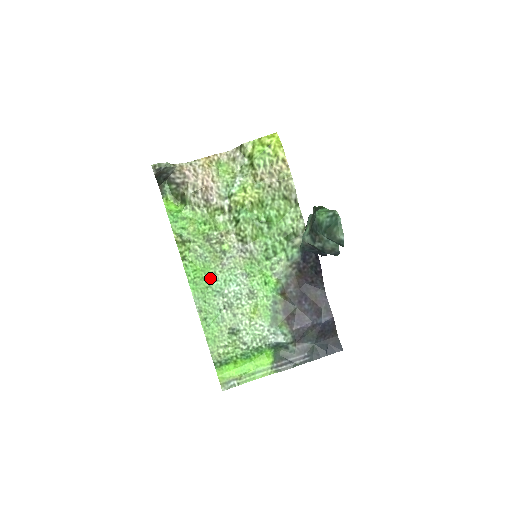
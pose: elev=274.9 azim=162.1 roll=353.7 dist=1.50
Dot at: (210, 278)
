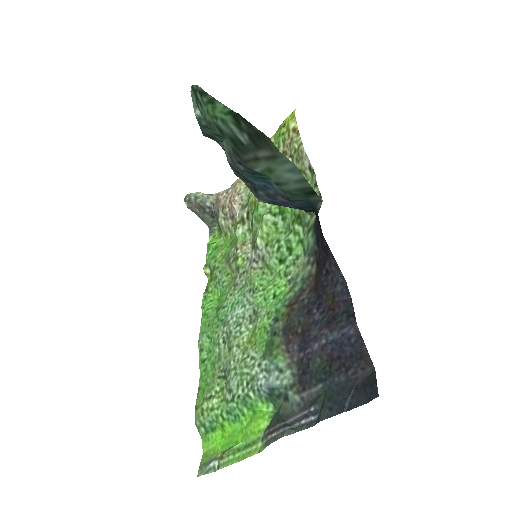
Dot at: (221, 306)
